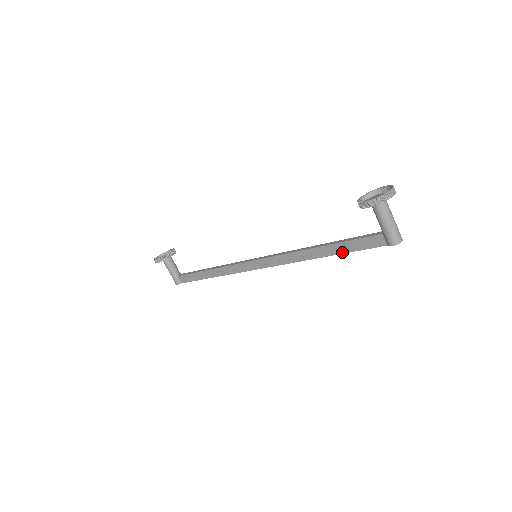
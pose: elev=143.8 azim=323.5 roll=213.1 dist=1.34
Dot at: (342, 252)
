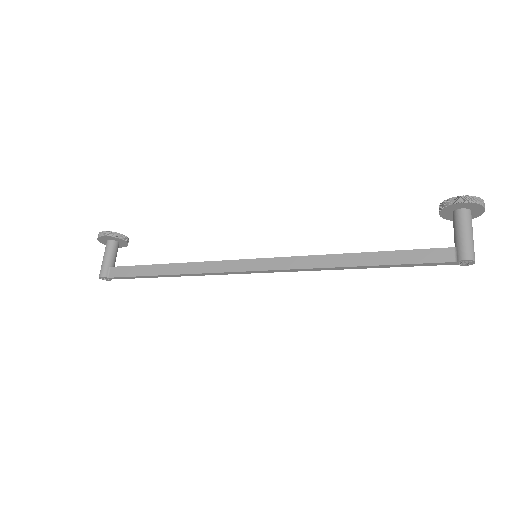
Dot at: (388, 263)
